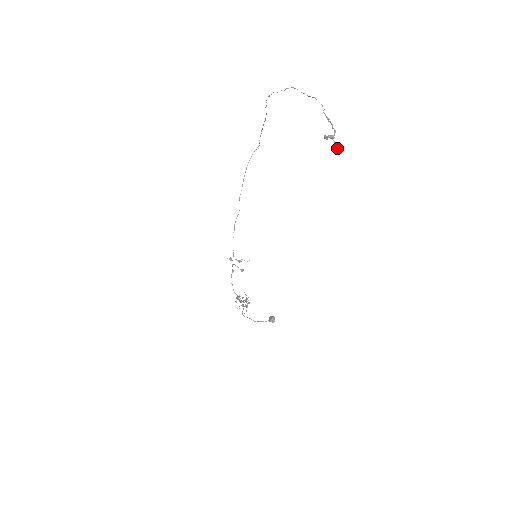
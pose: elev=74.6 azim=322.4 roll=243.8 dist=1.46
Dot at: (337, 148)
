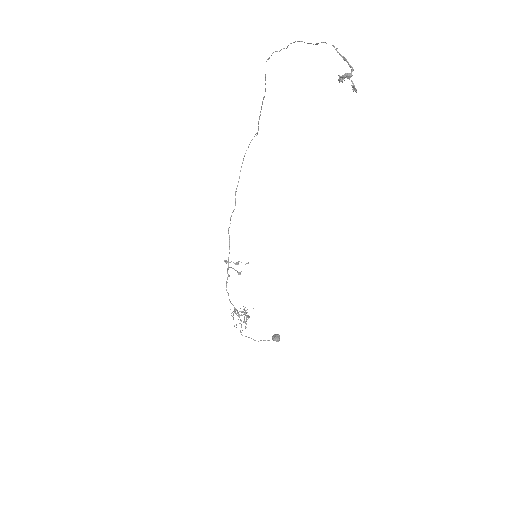
Dot at: (355, 90)
